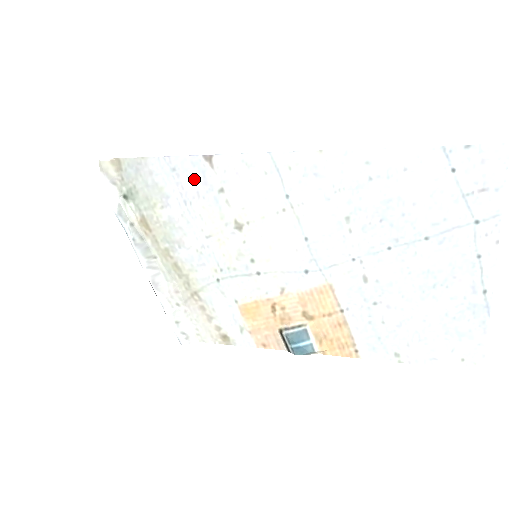
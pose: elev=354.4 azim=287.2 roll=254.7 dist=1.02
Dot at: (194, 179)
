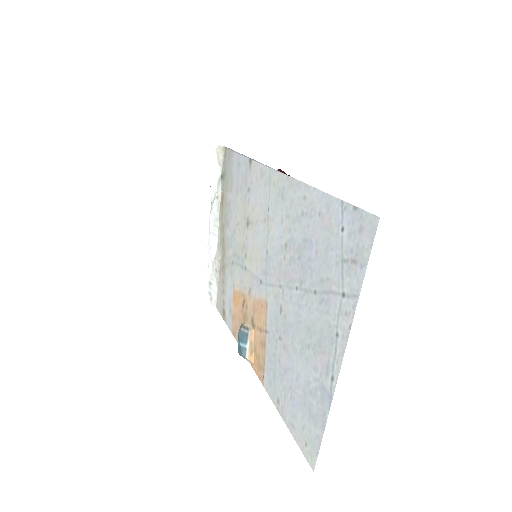
Dot at: (243, 175)
